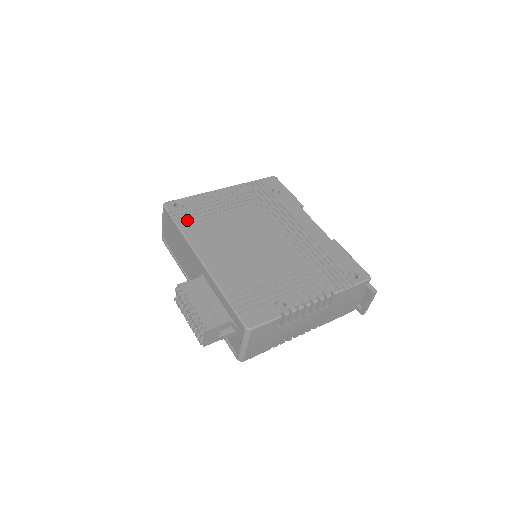
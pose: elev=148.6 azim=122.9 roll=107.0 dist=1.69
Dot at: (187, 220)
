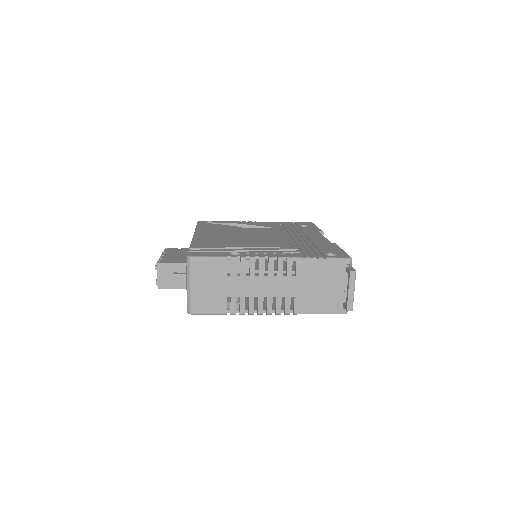
Dot at: (208, 226)
